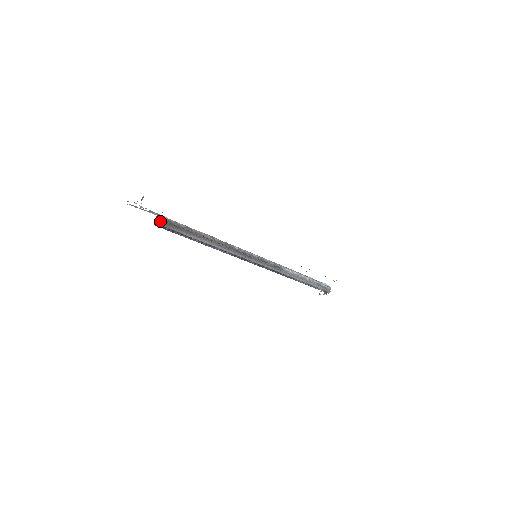
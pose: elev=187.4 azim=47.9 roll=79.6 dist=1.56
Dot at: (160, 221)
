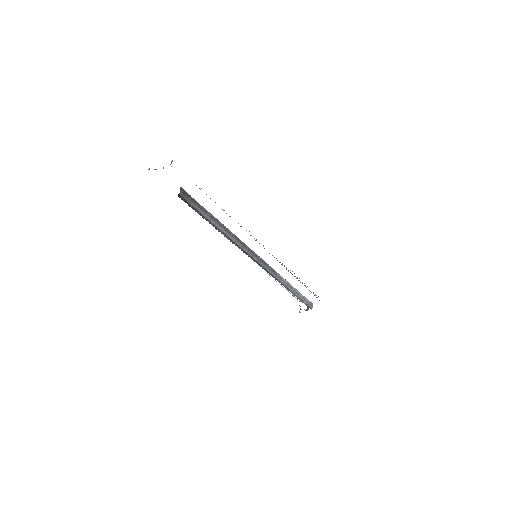
Dot at: (183, 193)
